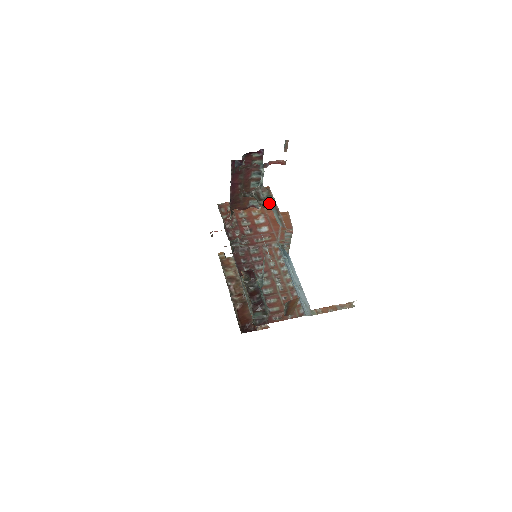
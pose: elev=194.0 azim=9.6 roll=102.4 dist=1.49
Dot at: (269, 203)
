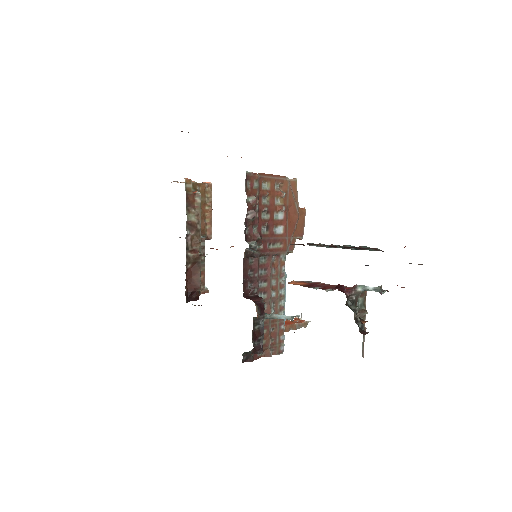
Dot at: (361, 317)
